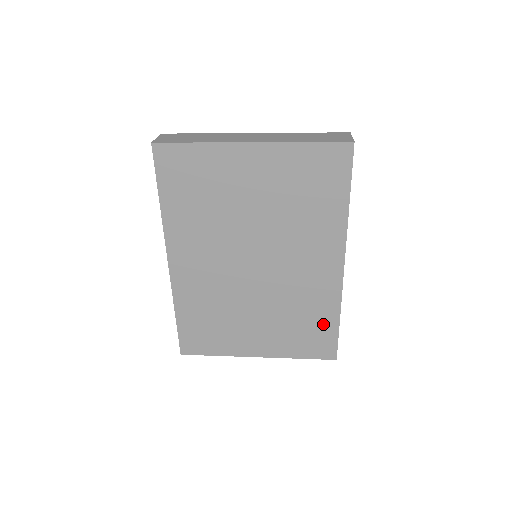
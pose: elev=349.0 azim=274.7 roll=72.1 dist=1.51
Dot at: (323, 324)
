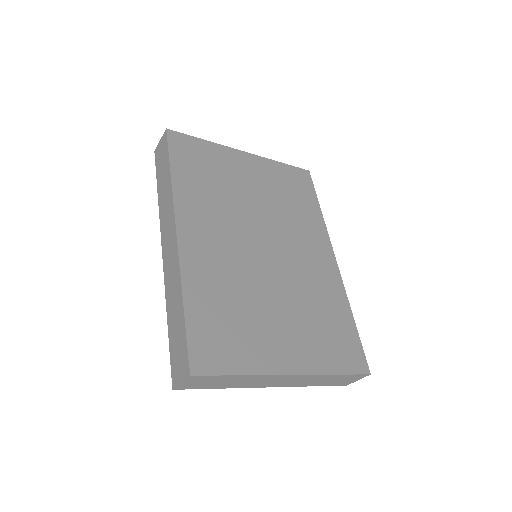
Dot at: (342, 323)
